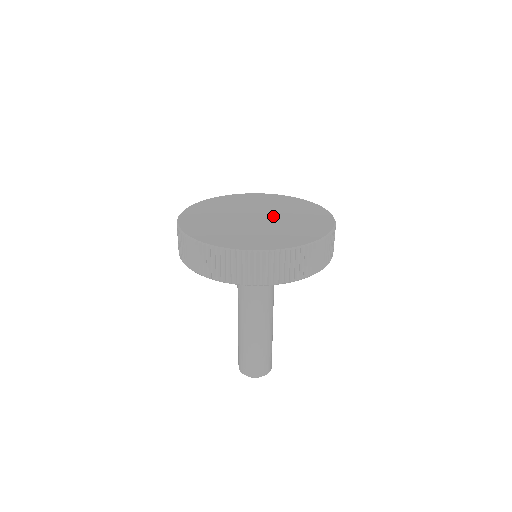
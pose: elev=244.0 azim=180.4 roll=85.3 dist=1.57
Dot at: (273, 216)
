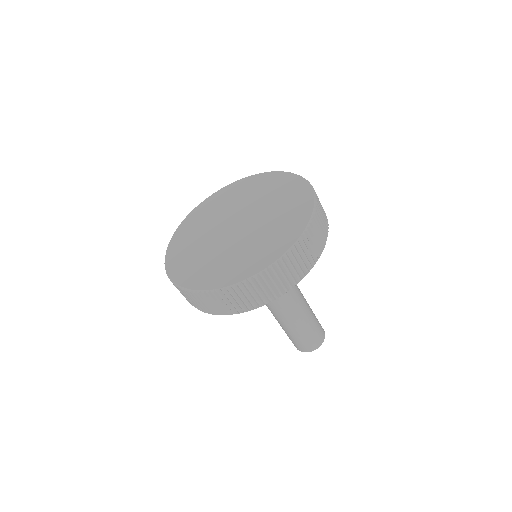
Dot at: (252, 220)
